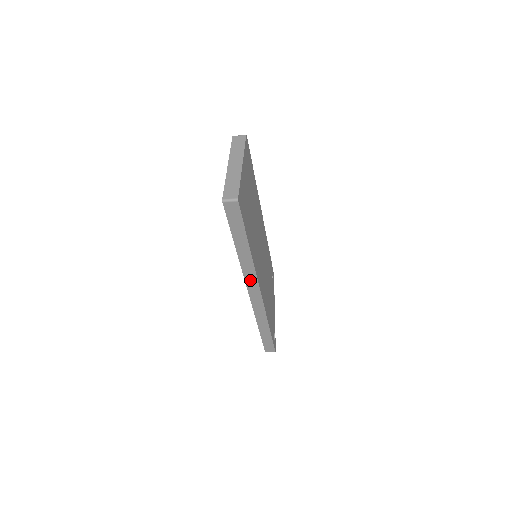
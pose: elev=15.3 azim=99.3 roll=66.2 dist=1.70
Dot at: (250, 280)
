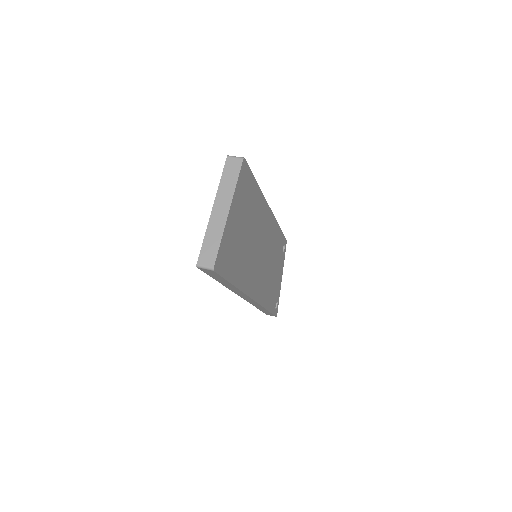
Dot at: (241, 294)
